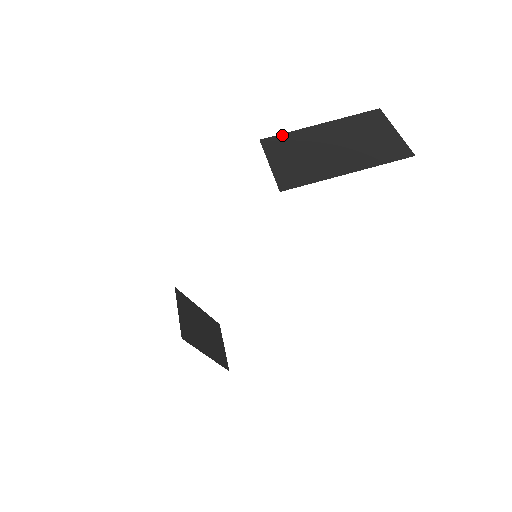
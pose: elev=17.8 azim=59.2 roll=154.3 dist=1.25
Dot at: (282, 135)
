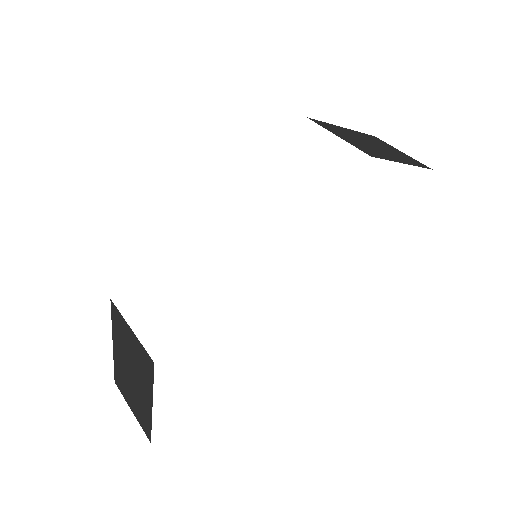
Dot at: (323, 122)
